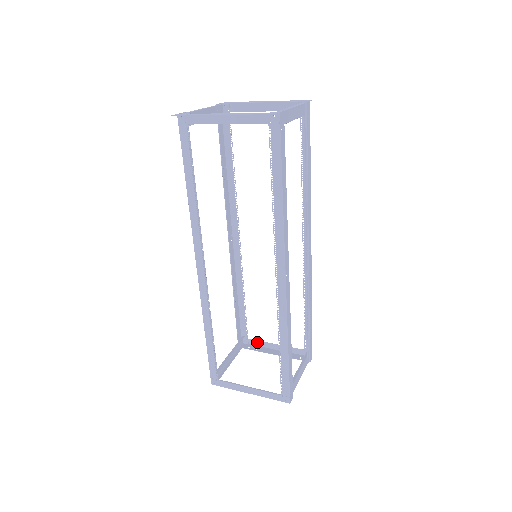
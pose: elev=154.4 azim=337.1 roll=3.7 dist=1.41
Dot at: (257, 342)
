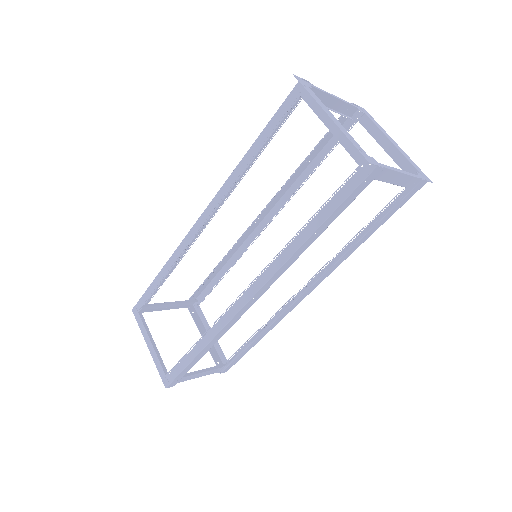
Dot at: (202, 315)
